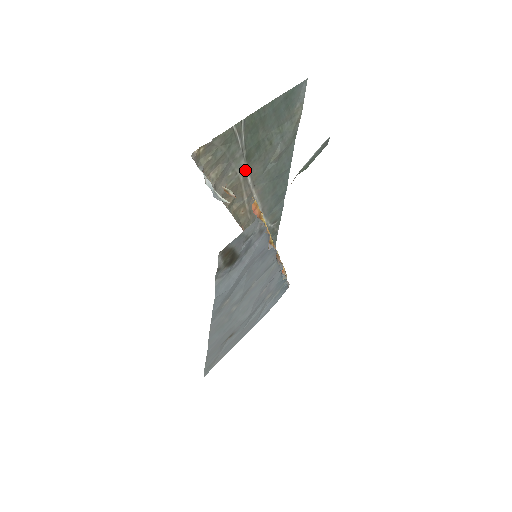
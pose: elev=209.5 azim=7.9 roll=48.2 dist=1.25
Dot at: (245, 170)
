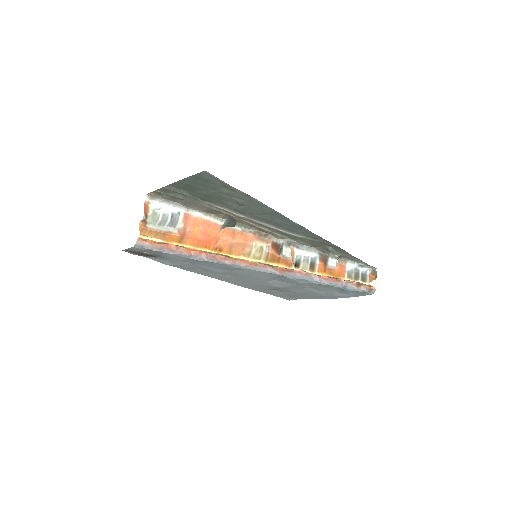
Dot at: (212, 205)
